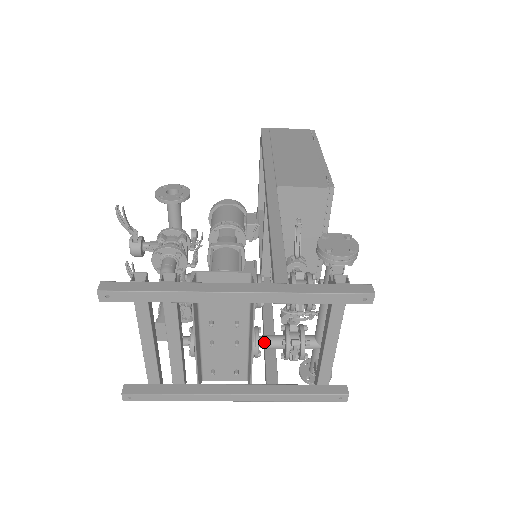
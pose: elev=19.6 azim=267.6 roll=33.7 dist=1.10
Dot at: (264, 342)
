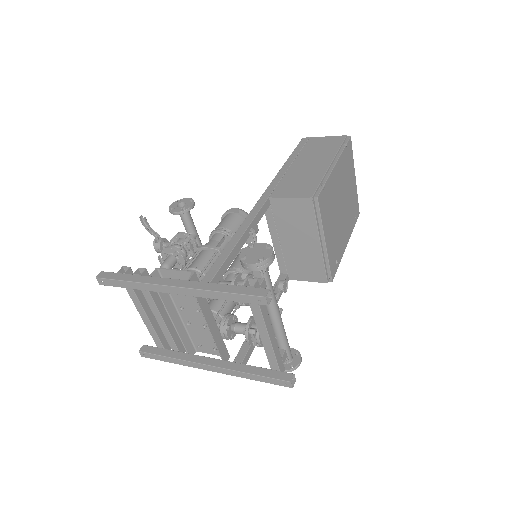
Dot at: (234, 328)
